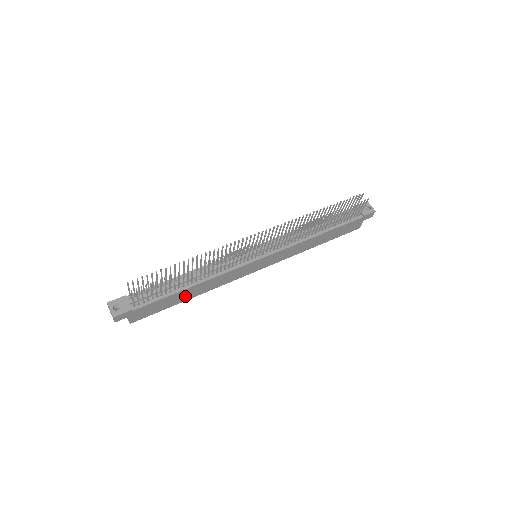
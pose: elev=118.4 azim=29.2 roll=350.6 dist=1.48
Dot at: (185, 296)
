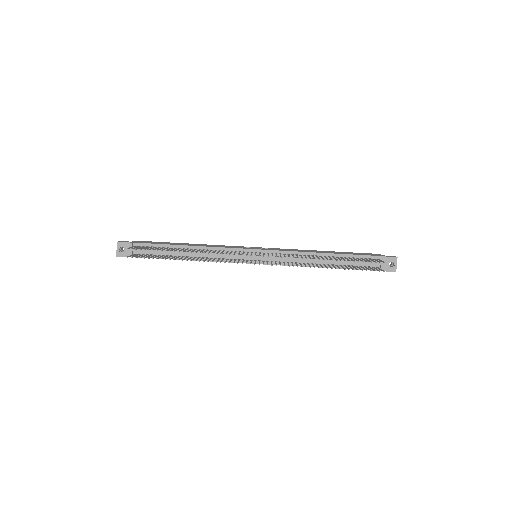
Dot at: occluded
